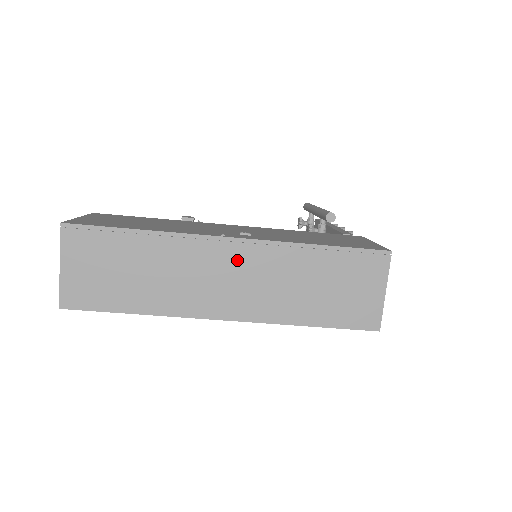
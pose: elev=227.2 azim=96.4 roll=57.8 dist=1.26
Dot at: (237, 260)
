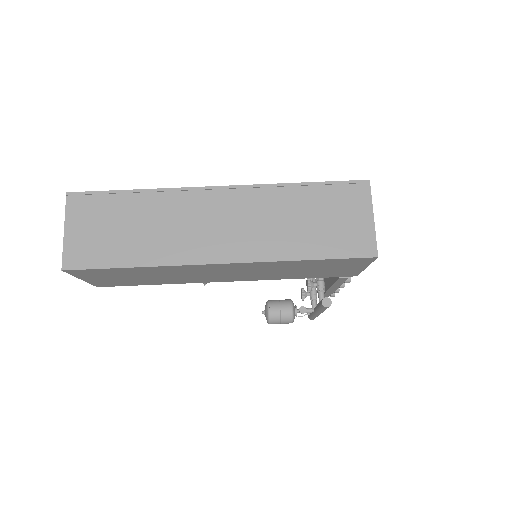
Dot at: (226, 205)
